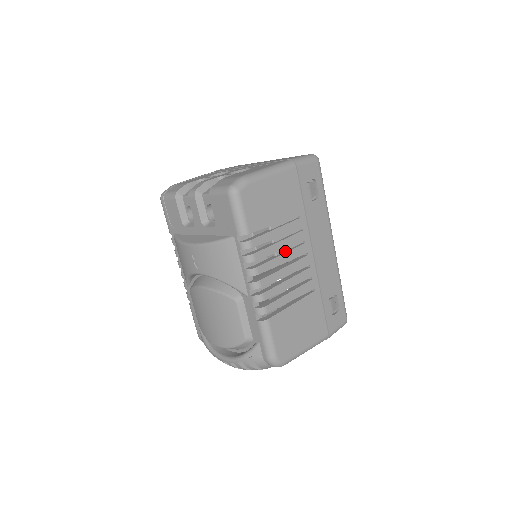
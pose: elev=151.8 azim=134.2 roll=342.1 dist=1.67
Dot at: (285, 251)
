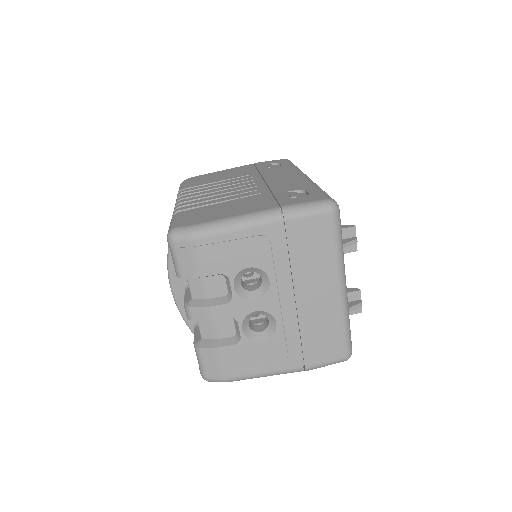
Dot at: occluded
